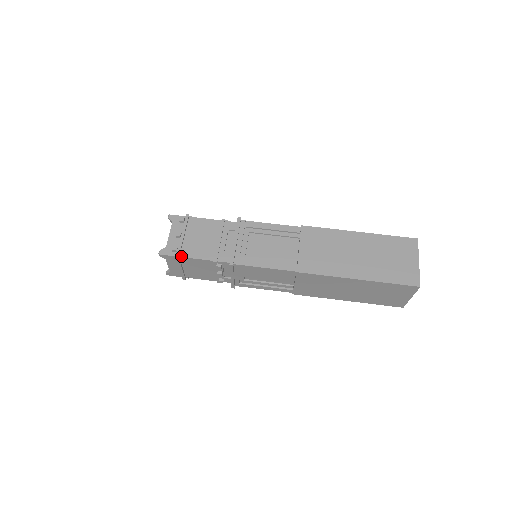
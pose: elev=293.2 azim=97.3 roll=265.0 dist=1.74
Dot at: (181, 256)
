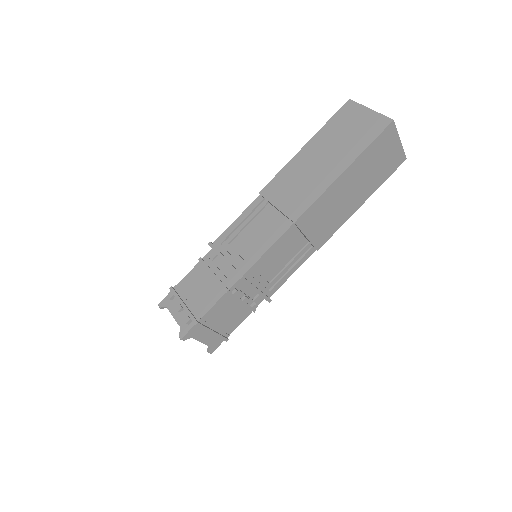
Dot at: (198, 320)
